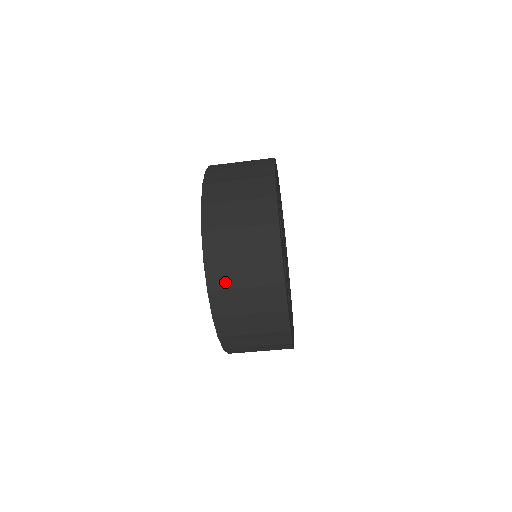
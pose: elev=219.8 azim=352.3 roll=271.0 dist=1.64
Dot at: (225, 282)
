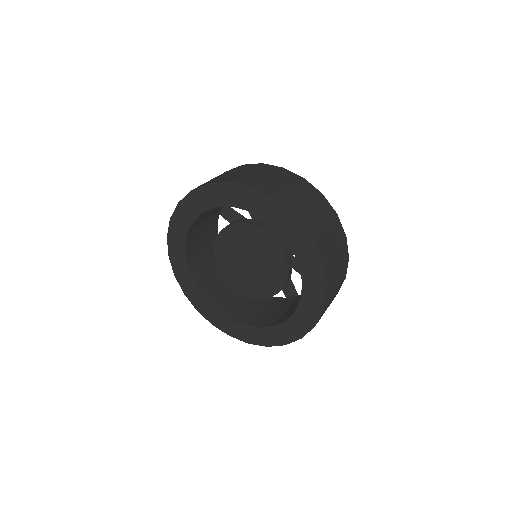
Dot at: (330, 296)
